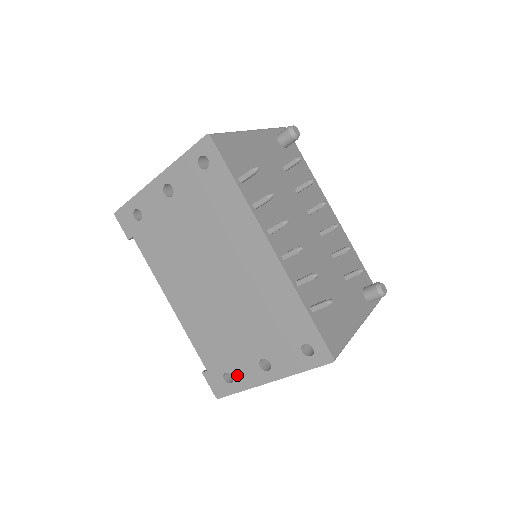
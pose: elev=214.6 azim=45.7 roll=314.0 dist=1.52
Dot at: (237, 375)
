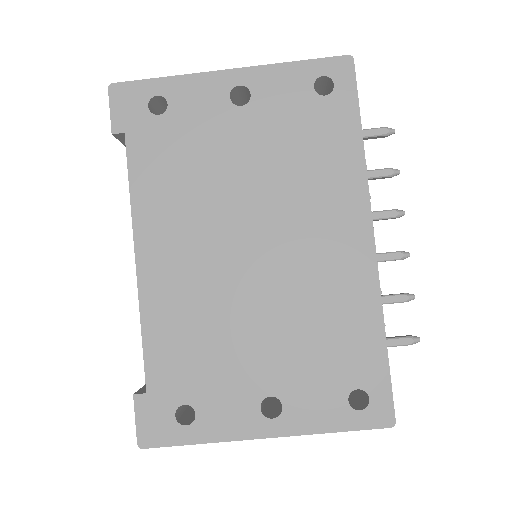
Dot at: (207, 413)
